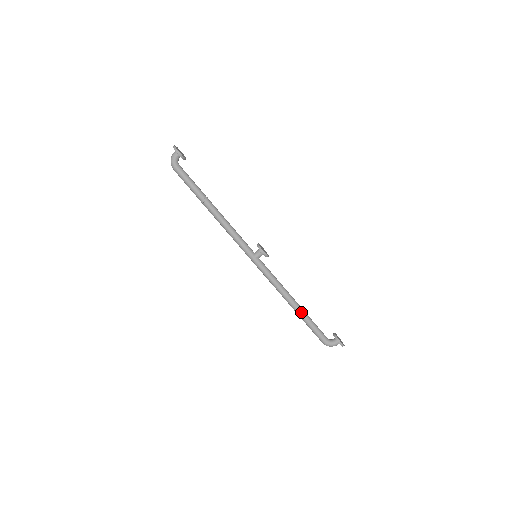
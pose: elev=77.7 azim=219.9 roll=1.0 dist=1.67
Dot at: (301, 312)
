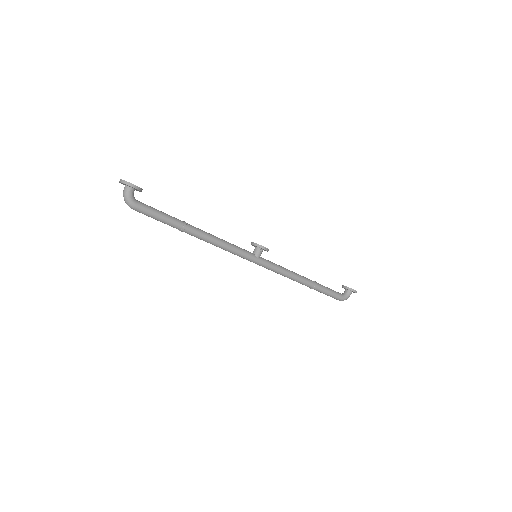
Dot at: (315, 285)
